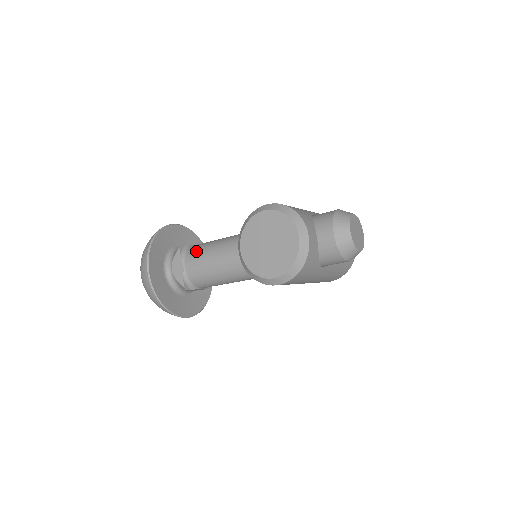
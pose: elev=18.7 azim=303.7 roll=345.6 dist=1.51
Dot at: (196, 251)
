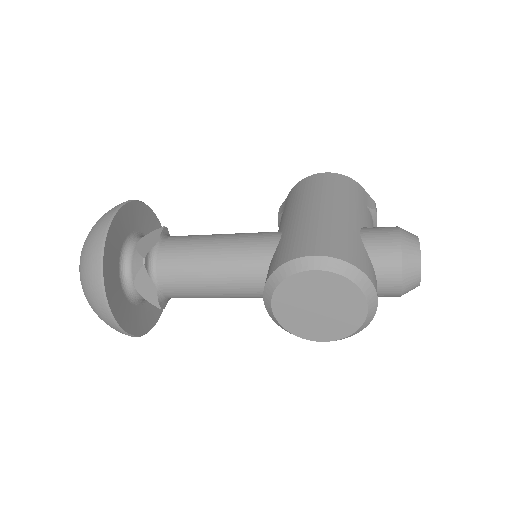
Dot at: (173, 268)
